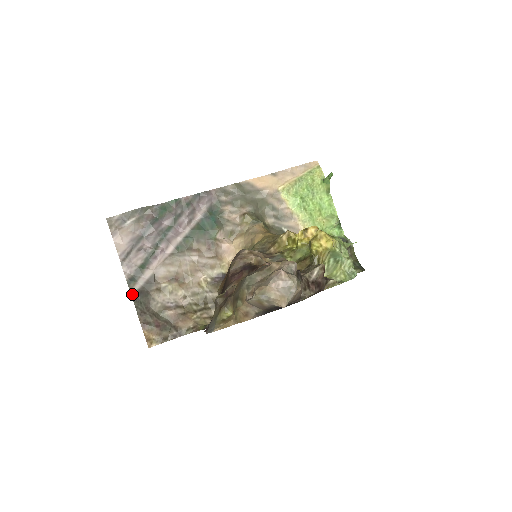
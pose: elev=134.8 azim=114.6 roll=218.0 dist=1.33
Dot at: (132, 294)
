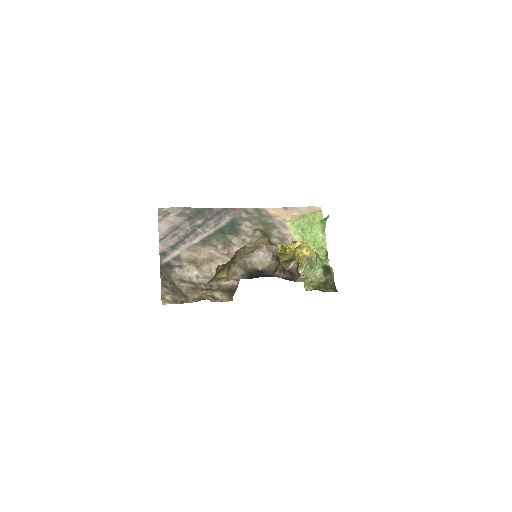
Dot at: (161, 264)
